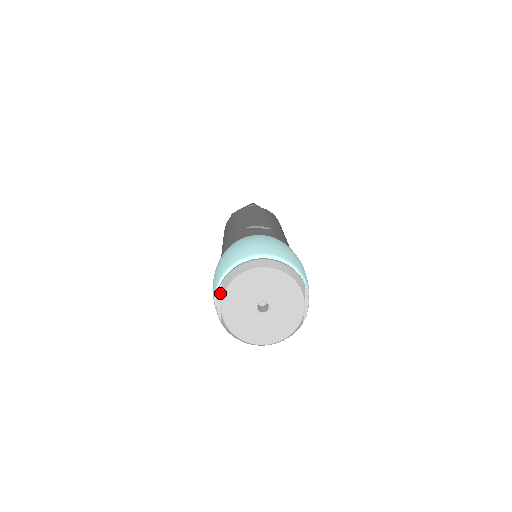
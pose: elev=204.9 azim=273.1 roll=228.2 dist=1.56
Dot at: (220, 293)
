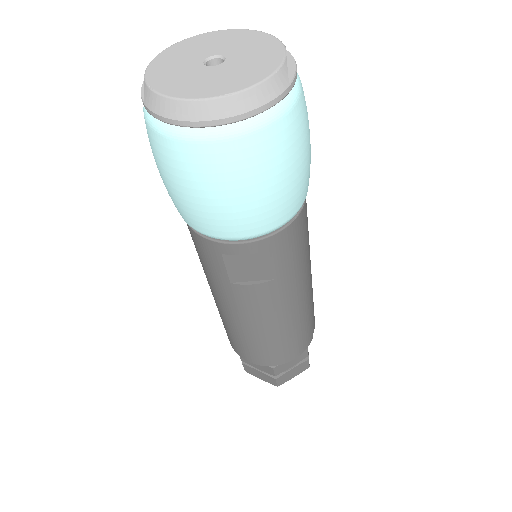
Dot at: occluded
